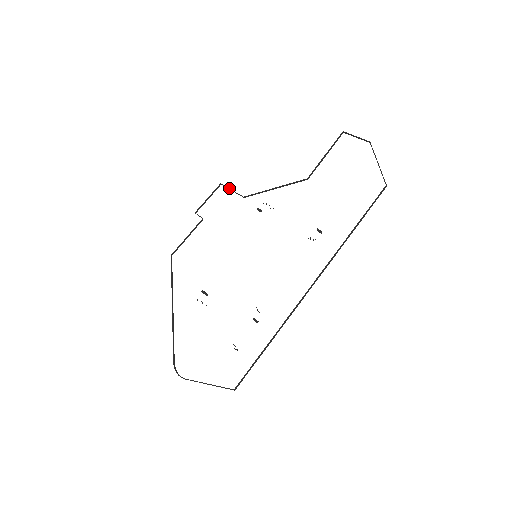
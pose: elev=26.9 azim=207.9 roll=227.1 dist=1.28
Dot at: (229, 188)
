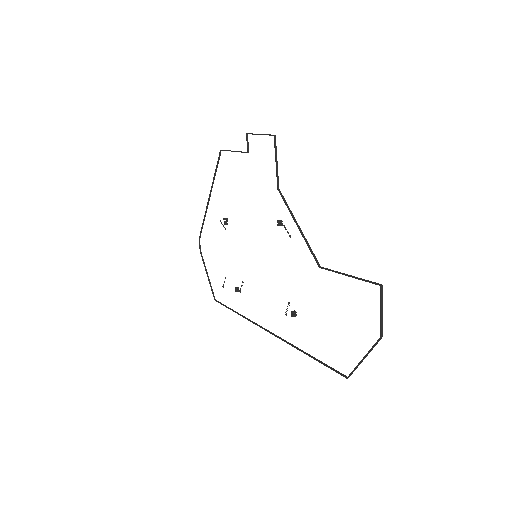
Dot at: (275, 156)
